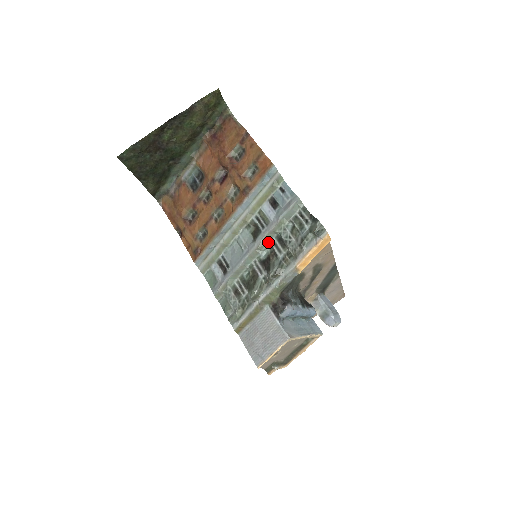
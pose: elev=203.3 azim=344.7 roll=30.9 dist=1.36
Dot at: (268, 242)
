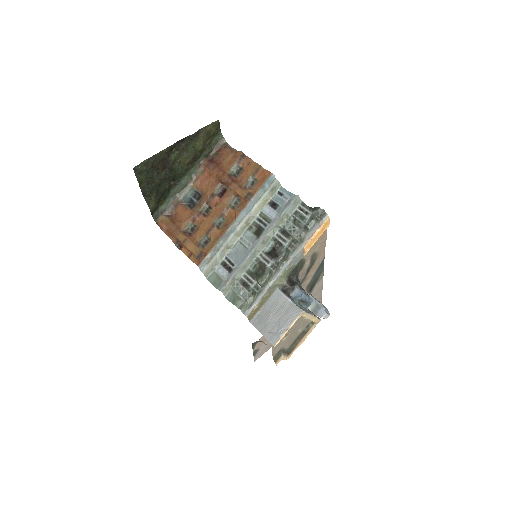
Dot at: (272, 236)
